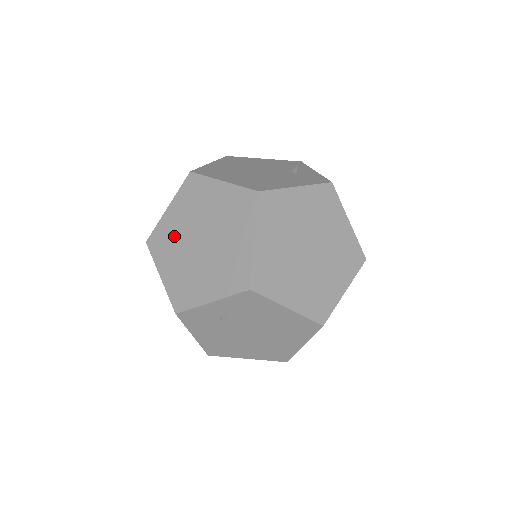
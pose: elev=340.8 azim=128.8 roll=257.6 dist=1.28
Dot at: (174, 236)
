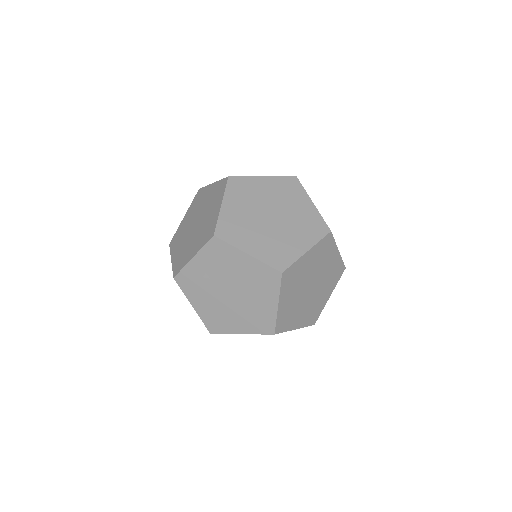
Dot at: (183, 231)
